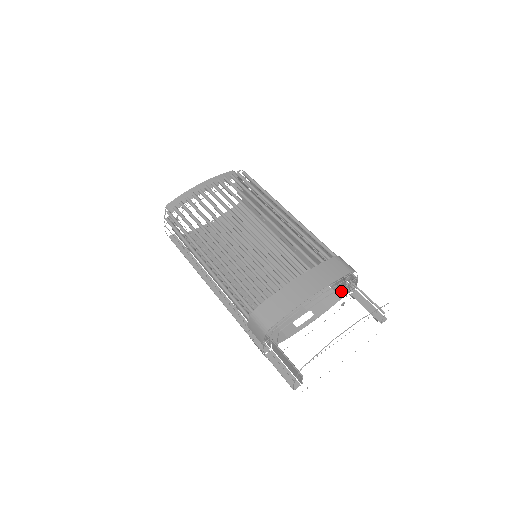
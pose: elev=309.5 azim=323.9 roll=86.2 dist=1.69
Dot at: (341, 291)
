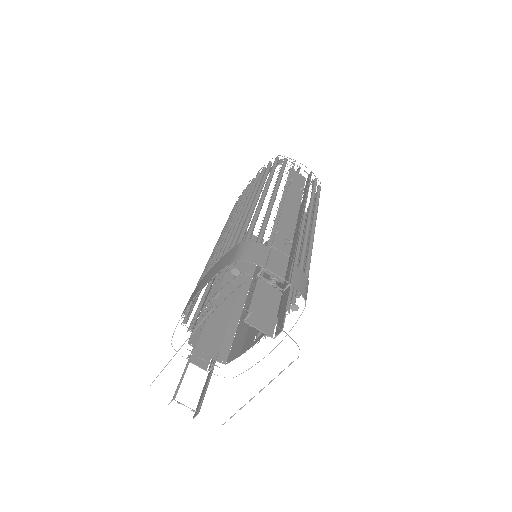
Dot at: occluded
